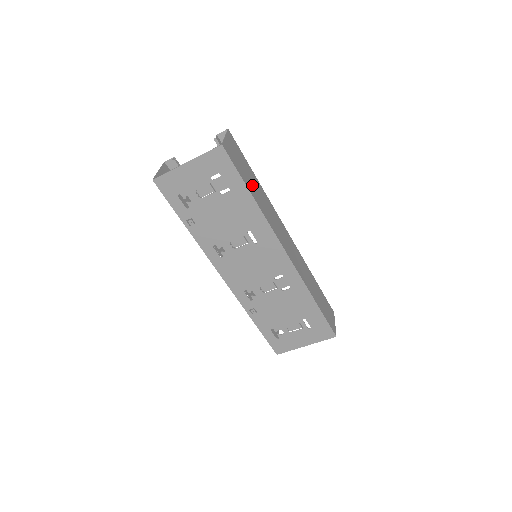
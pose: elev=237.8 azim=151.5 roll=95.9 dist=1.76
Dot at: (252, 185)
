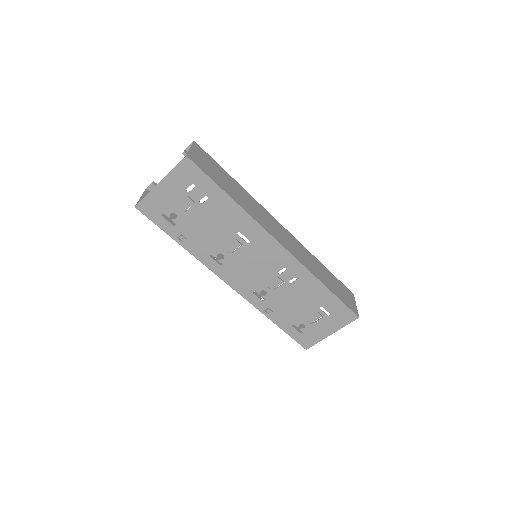
Dot at: (229, 187)
